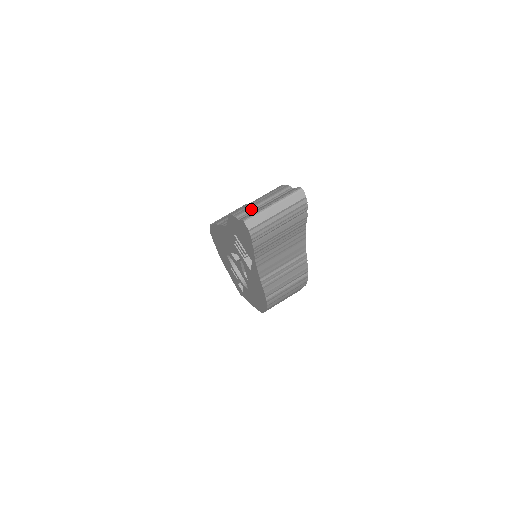
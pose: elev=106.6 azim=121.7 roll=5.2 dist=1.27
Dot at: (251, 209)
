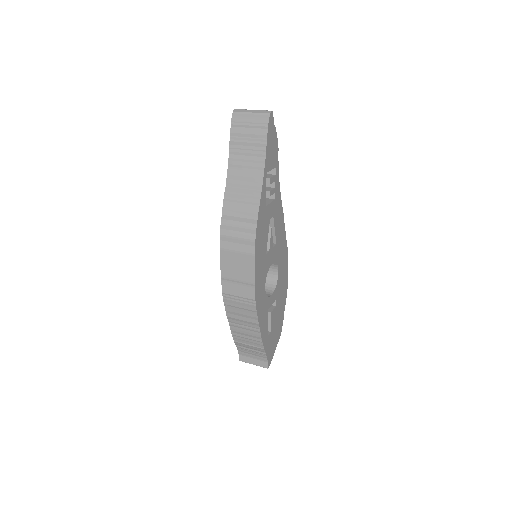
Dot at: occluded
